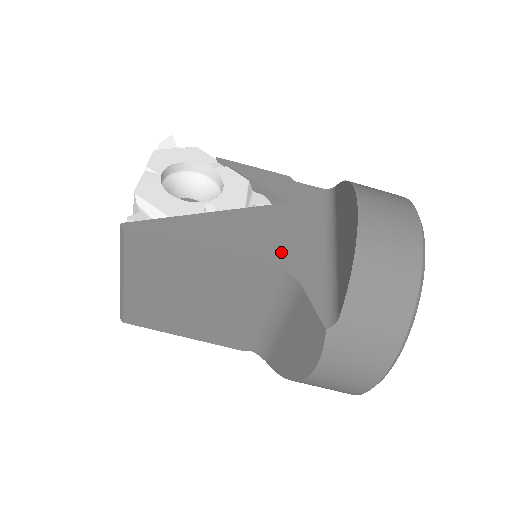
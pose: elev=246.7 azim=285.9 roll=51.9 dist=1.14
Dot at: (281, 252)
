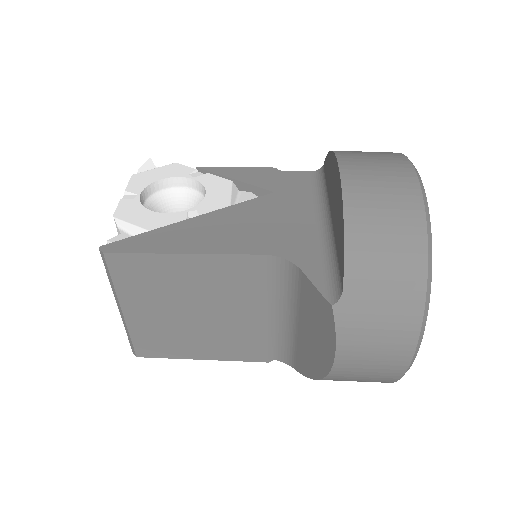
Dot at: (272, 239)
